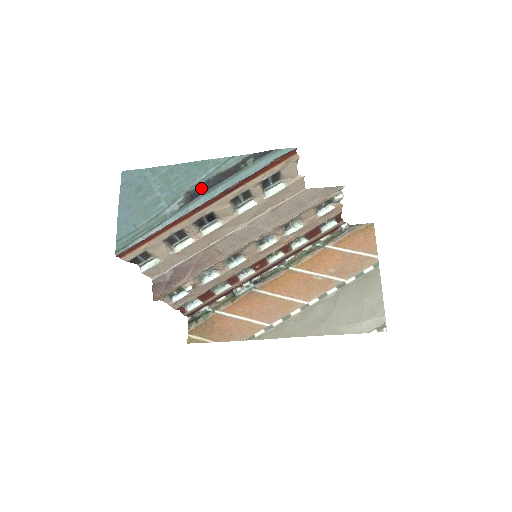
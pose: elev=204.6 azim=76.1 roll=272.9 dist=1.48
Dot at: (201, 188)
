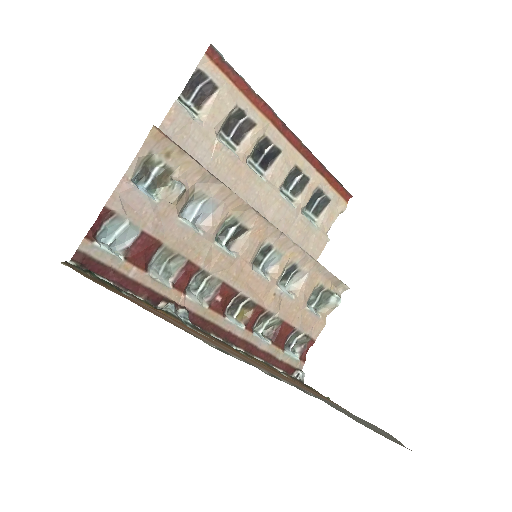
Dot at: occluded
